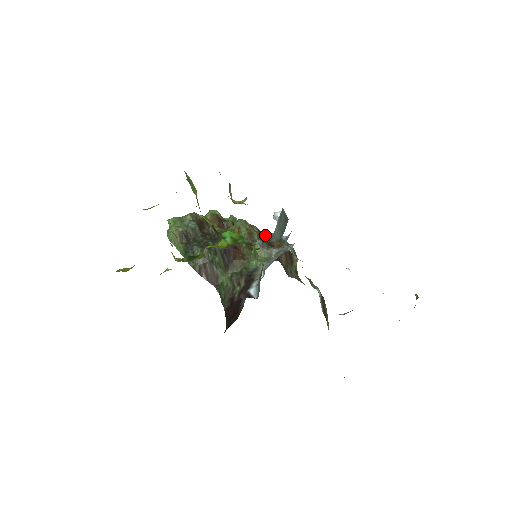
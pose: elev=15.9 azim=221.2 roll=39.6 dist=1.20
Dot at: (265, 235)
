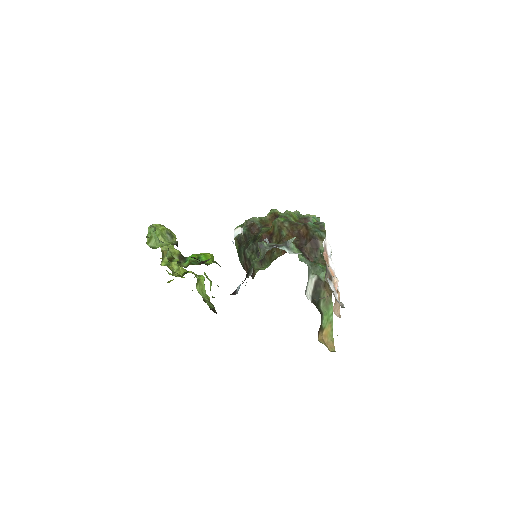
Dot at: (297, 227)
